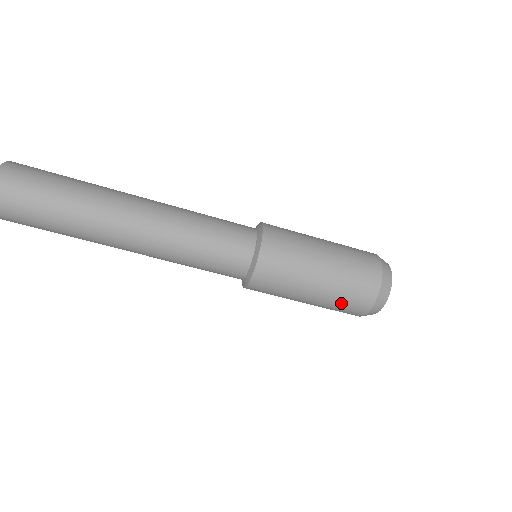
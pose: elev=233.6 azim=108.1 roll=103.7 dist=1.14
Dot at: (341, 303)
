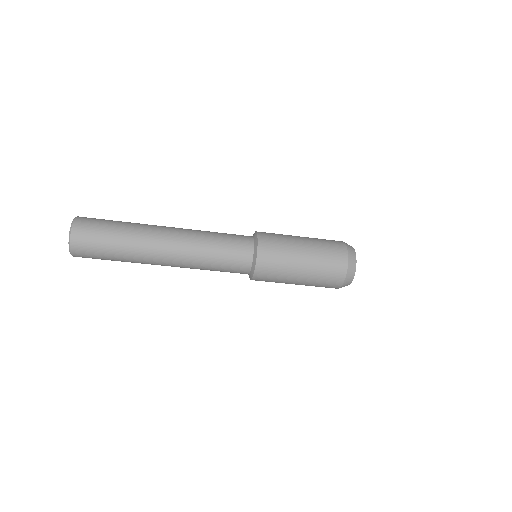
Dot at: (322, 280)
